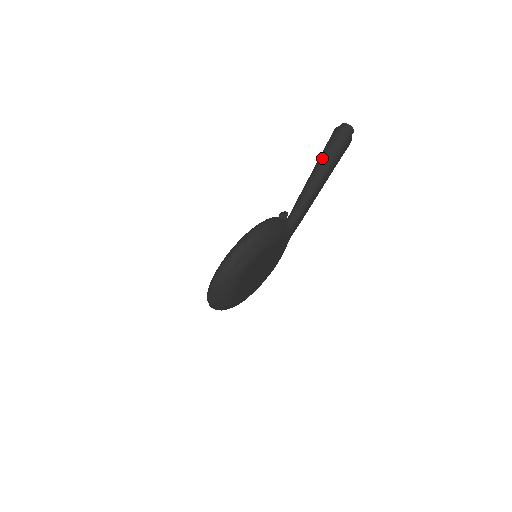
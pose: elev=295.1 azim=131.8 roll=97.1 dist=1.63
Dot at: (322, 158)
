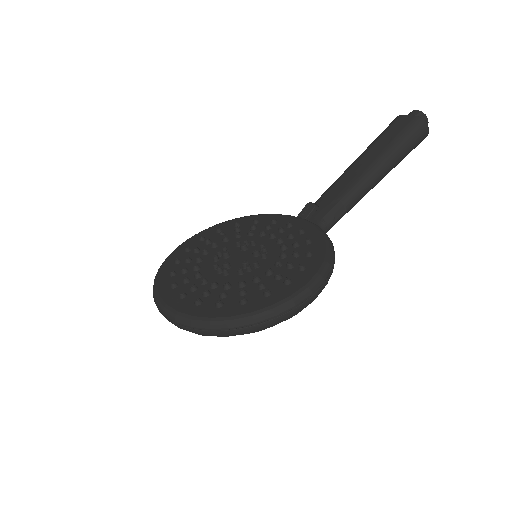
Dot at: (392, 157)
